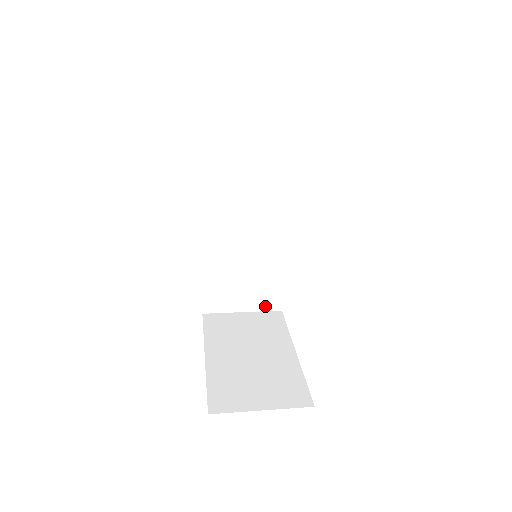
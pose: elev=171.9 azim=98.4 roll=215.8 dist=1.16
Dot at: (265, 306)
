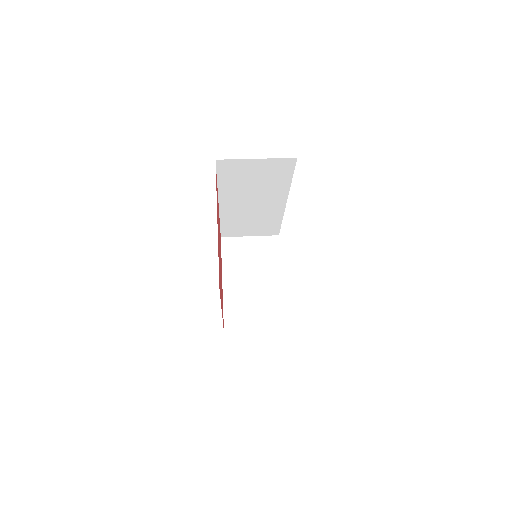
Dot at: (266, 234)
